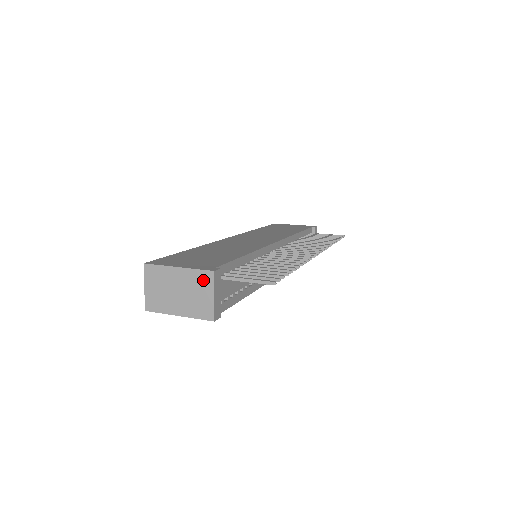
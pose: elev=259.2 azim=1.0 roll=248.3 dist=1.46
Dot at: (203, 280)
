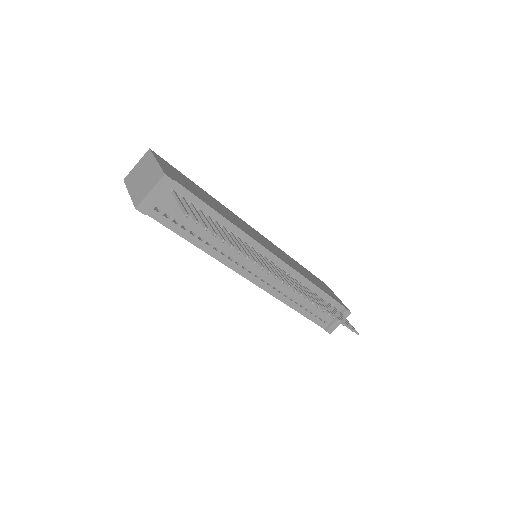
Dot at: (156, 177)
